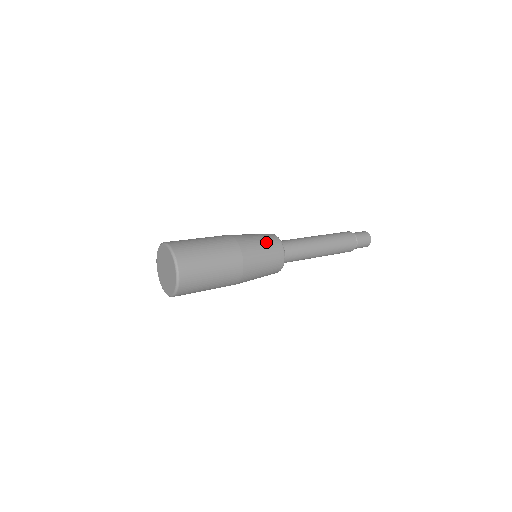
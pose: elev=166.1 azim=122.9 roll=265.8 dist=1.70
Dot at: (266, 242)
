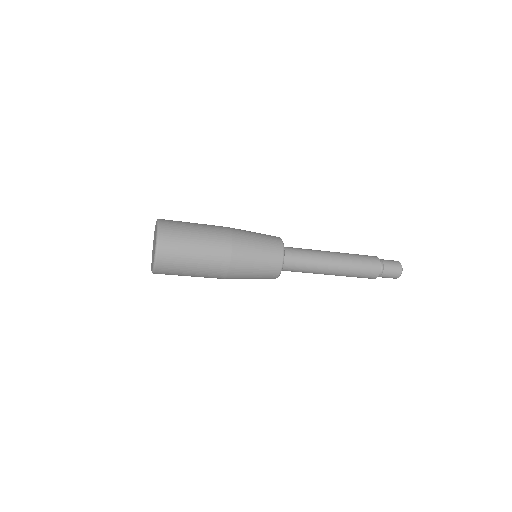
Dot at: (263, 235)
